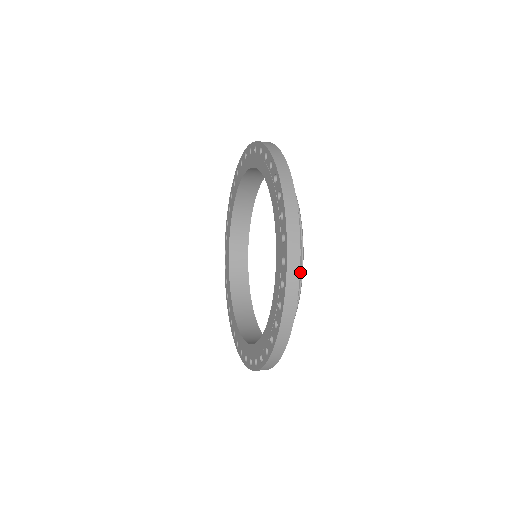
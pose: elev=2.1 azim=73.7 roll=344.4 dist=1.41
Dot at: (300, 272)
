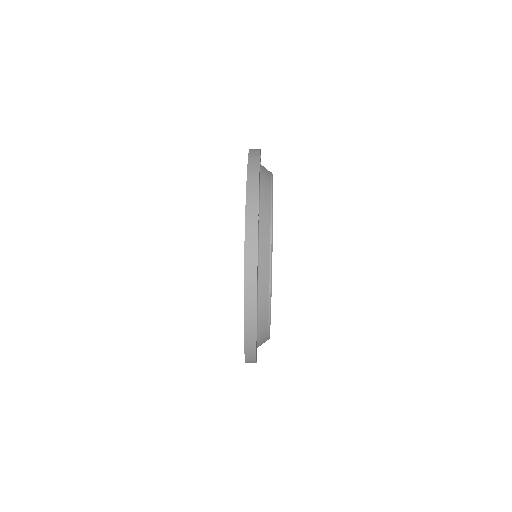
Dot at: (267, 334)
